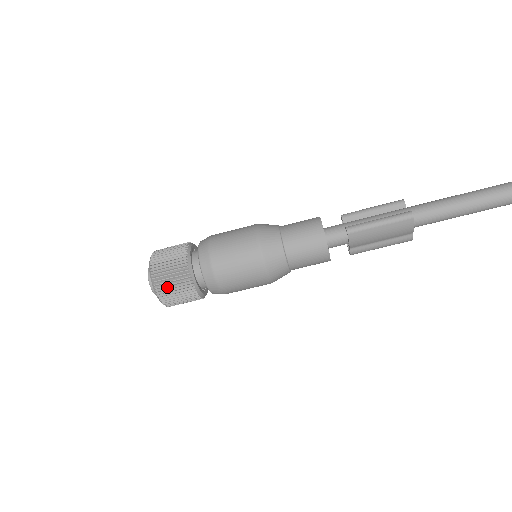
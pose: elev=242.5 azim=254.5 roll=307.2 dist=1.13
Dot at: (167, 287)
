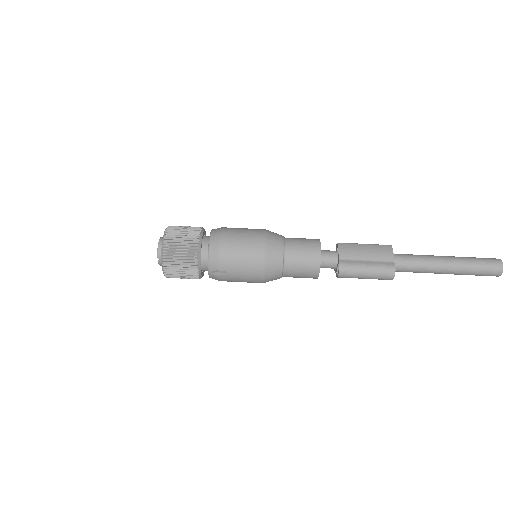
Dot at: (178, 228)
